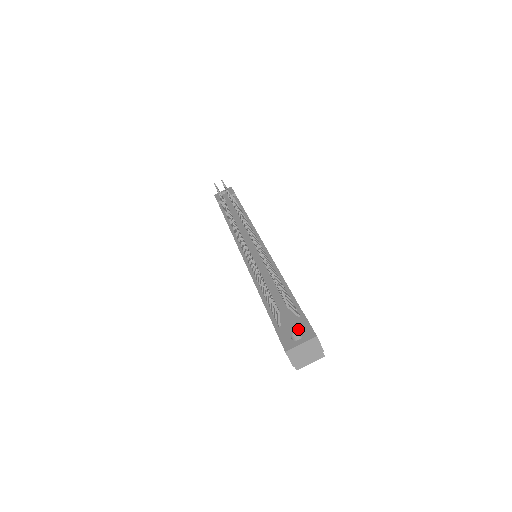
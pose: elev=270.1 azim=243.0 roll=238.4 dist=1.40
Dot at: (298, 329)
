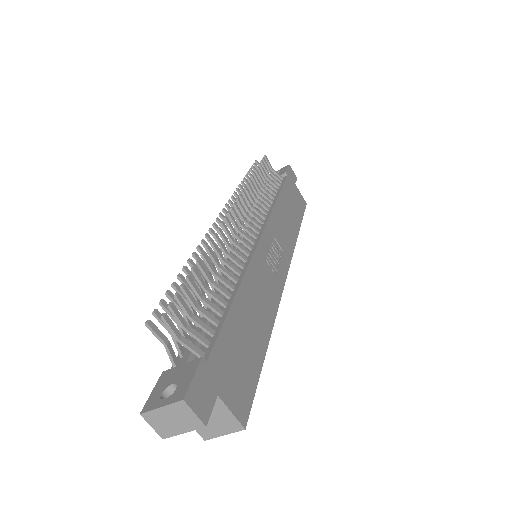
Dot at: (178, 380)
